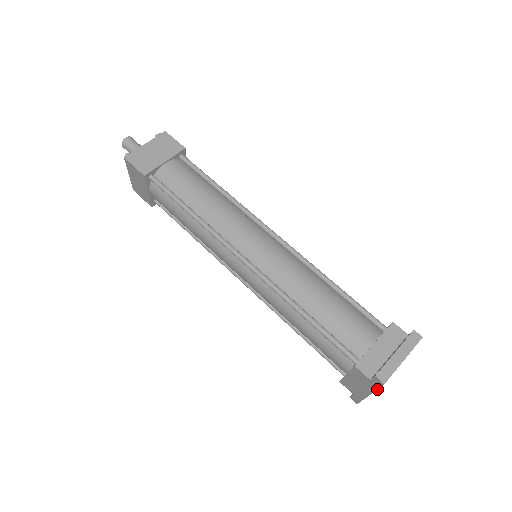
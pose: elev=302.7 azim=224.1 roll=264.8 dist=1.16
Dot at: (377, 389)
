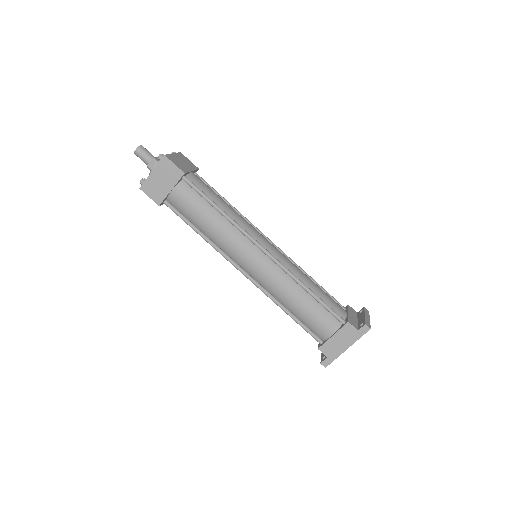
Dot at: (360, 337)
